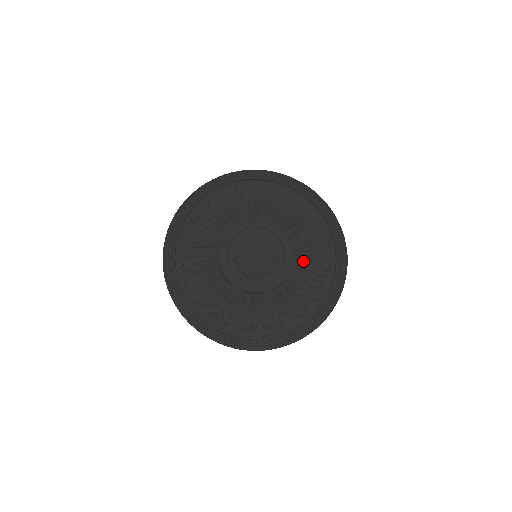
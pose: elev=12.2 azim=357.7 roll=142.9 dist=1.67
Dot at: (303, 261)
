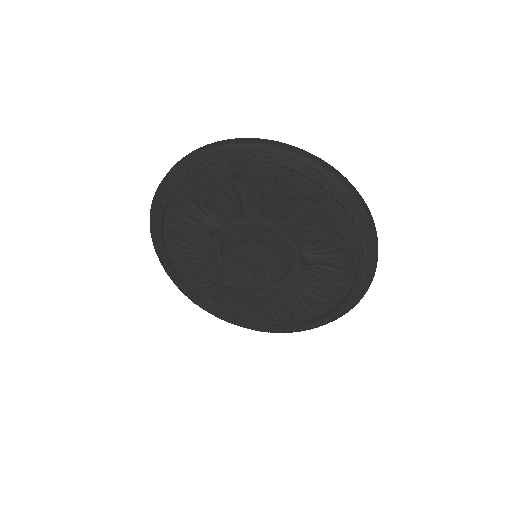
Dot at: (300, 292)
